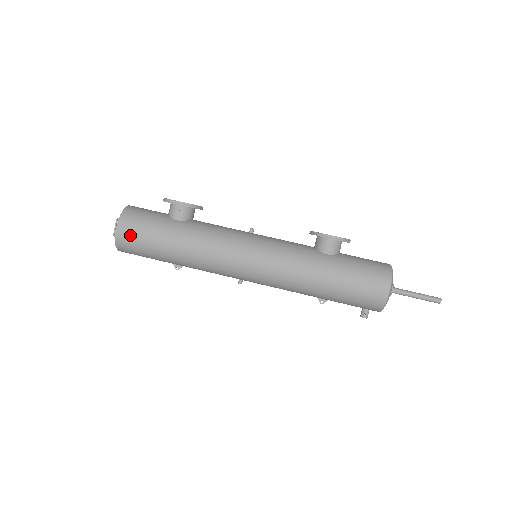
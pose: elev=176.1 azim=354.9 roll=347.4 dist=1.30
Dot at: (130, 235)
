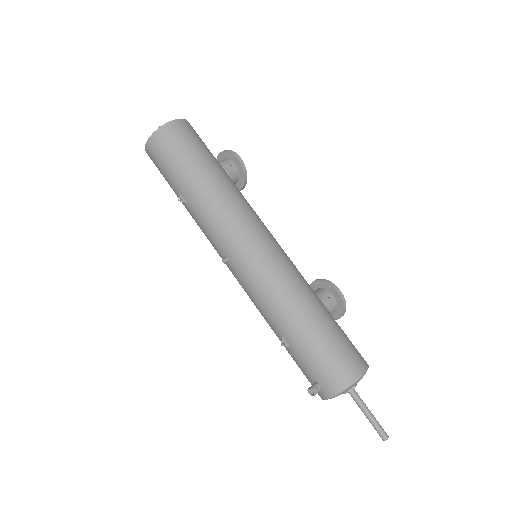
Dot at: (181, 134)
